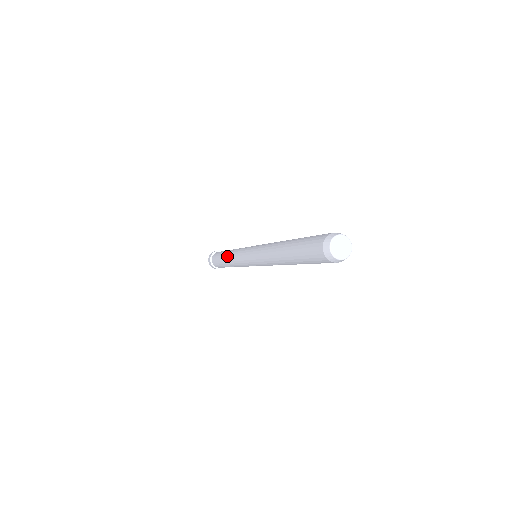
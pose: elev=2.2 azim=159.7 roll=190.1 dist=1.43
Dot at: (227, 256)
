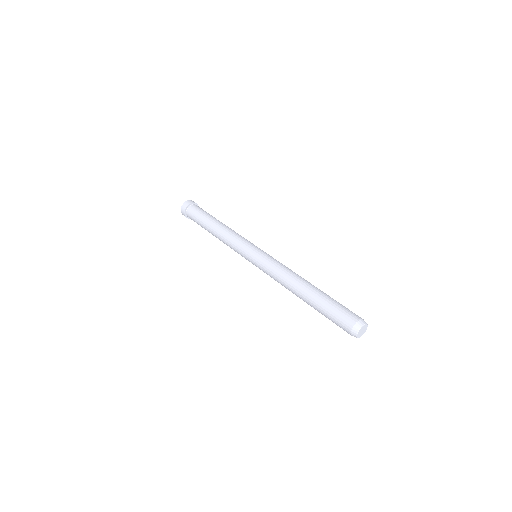
Dot at: (216, 237)
